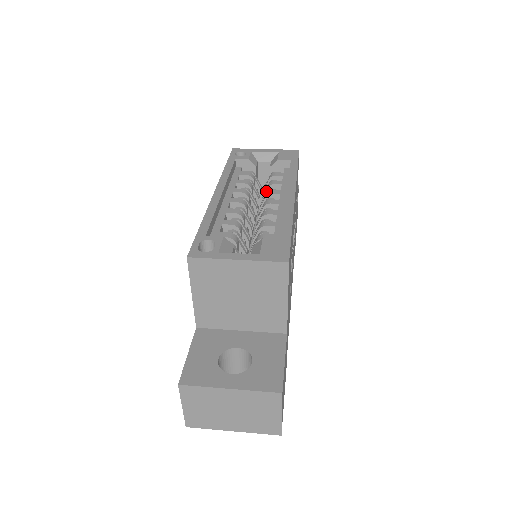
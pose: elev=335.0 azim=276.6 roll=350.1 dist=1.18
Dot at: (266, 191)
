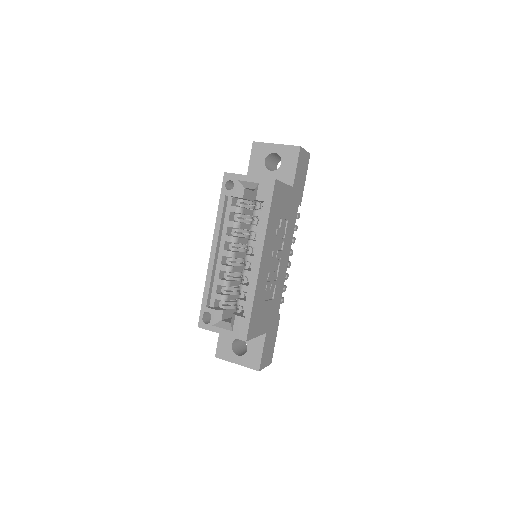
Dot at: occluded
